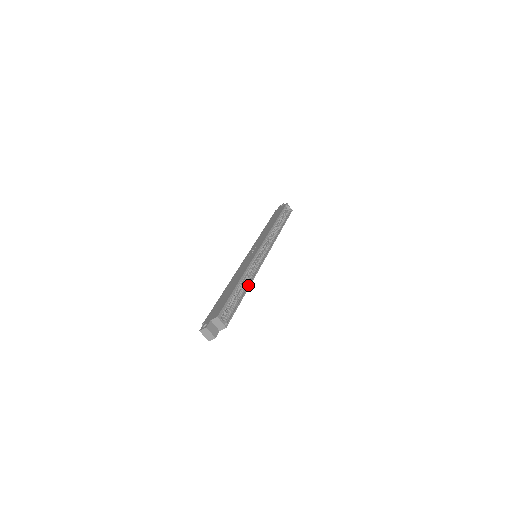
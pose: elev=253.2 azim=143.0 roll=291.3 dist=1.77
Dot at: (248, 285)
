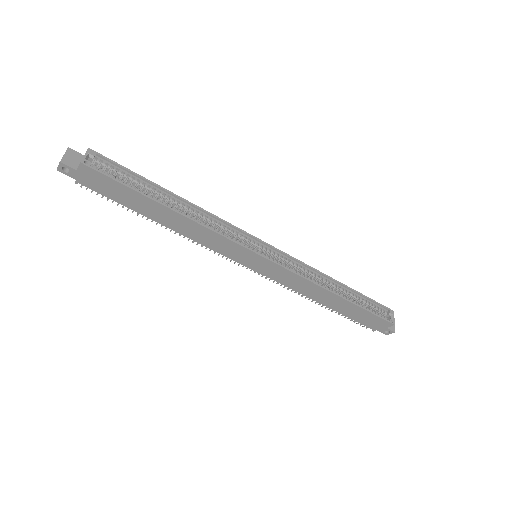
Dot at: (184, 214)
